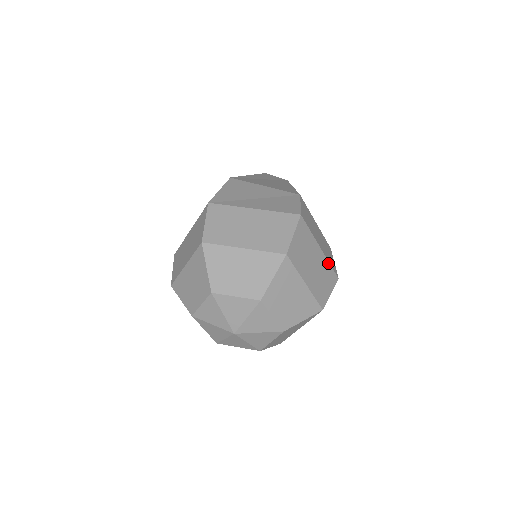
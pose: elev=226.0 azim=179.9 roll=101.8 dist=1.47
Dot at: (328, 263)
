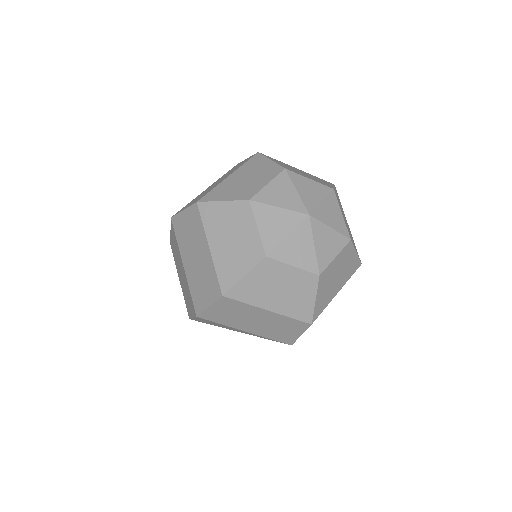
Dot at: occluded
